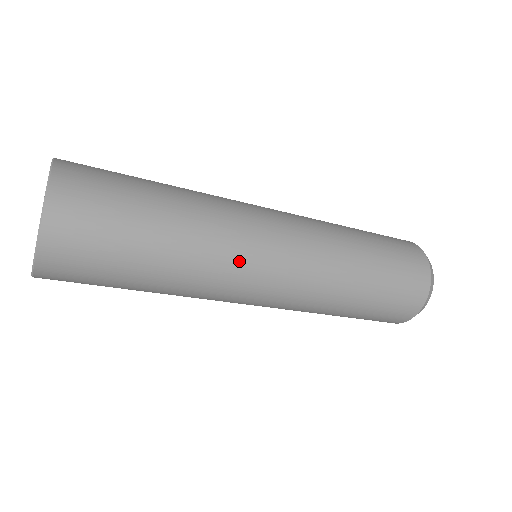
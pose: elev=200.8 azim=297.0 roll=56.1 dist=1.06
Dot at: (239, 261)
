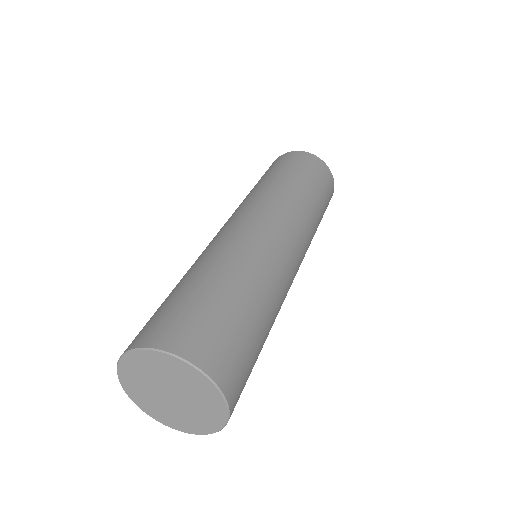
Dot at: occluded
